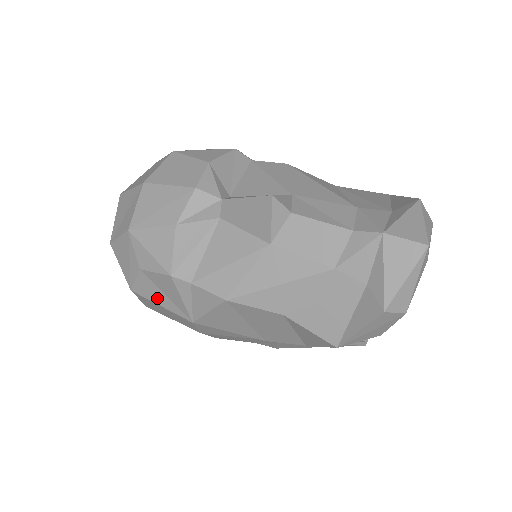
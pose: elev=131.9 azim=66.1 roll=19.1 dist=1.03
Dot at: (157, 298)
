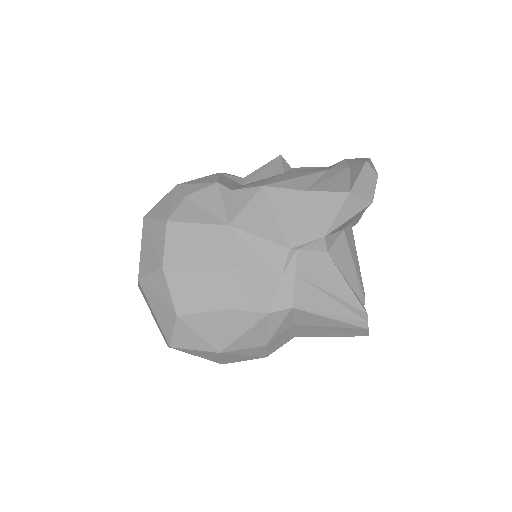
Dot at: (195, 217)
